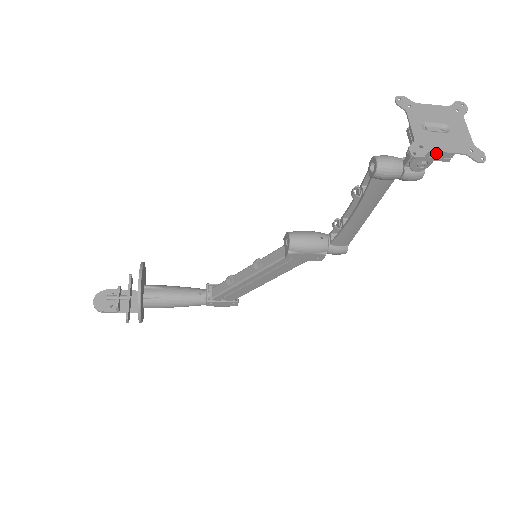
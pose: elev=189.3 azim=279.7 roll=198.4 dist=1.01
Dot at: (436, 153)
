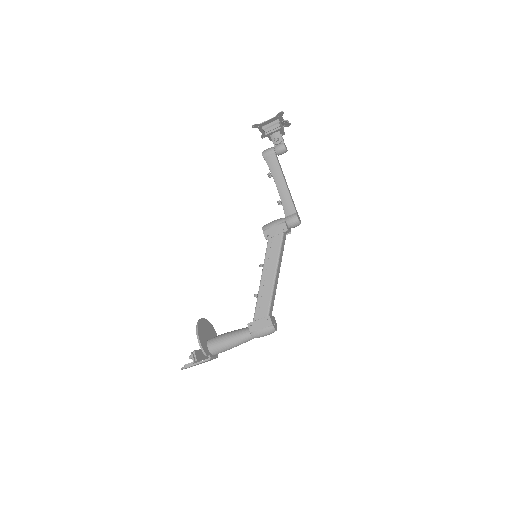
Dot at: (271, 128)
